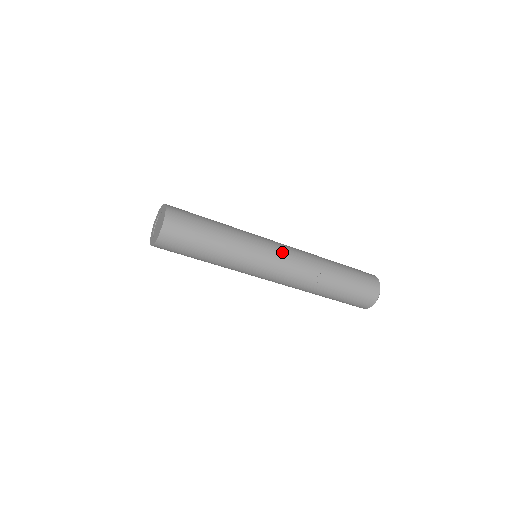
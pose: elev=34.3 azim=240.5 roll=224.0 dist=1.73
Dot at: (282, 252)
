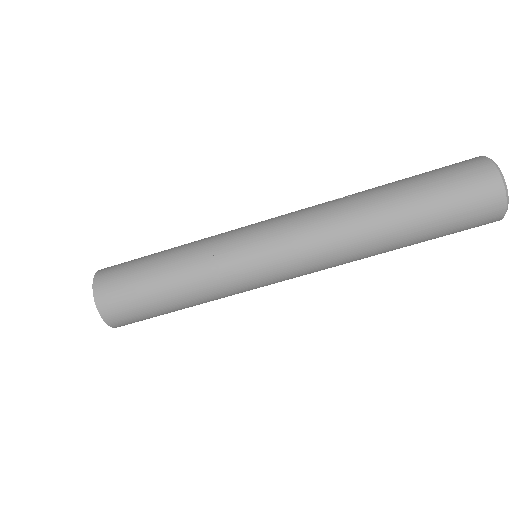
Dot at: occluded
